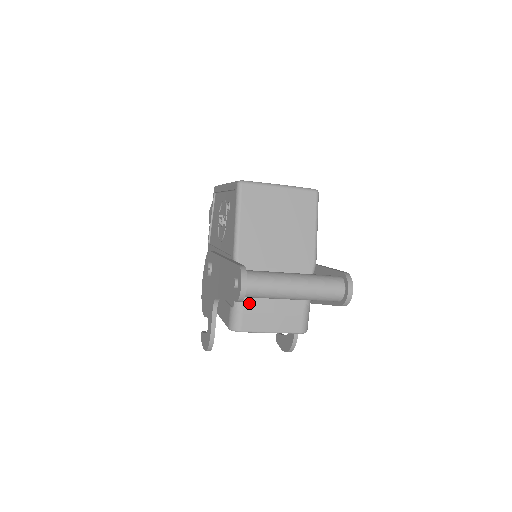
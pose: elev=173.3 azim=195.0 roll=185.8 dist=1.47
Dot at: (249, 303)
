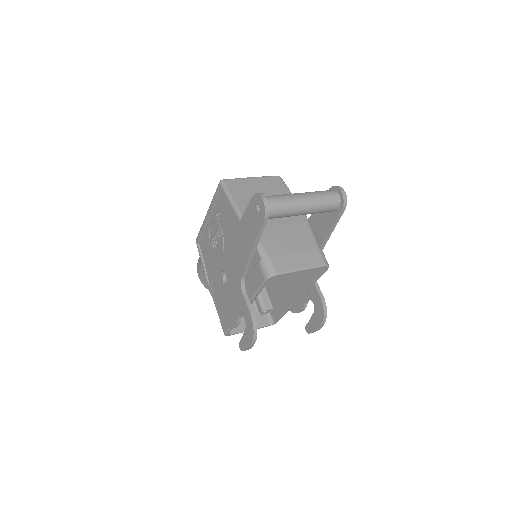
Dot at: (272, 251)
